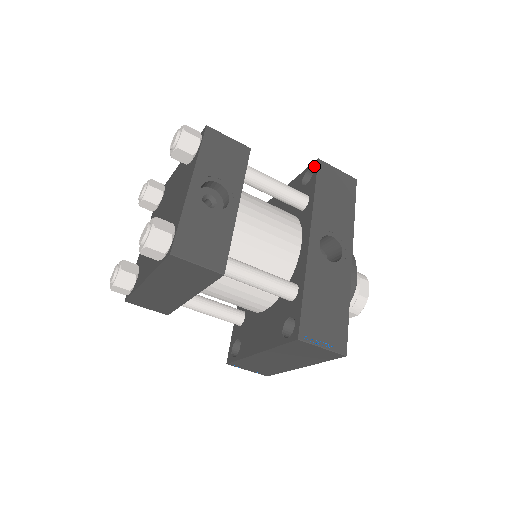
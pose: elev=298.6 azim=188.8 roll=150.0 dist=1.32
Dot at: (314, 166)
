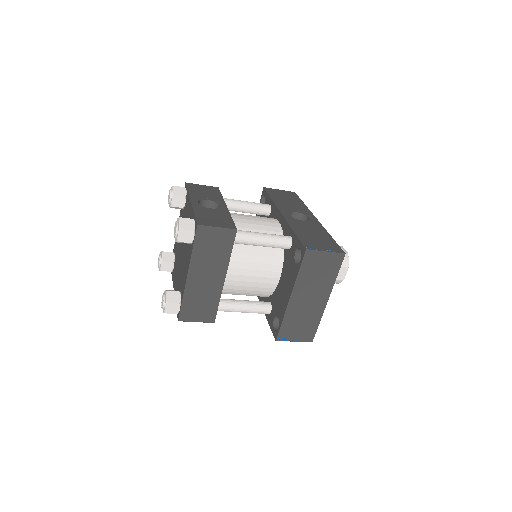
Dot at: (263, 192)
